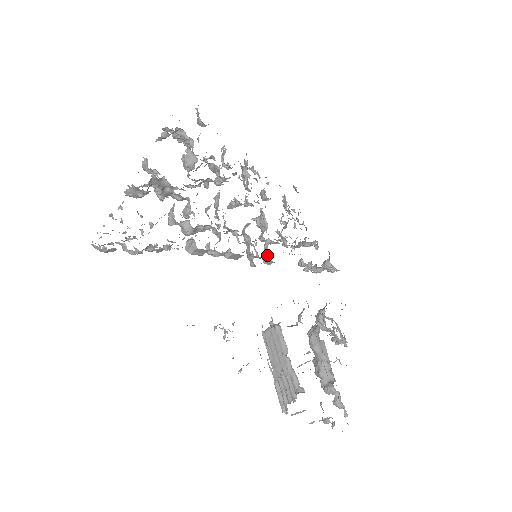
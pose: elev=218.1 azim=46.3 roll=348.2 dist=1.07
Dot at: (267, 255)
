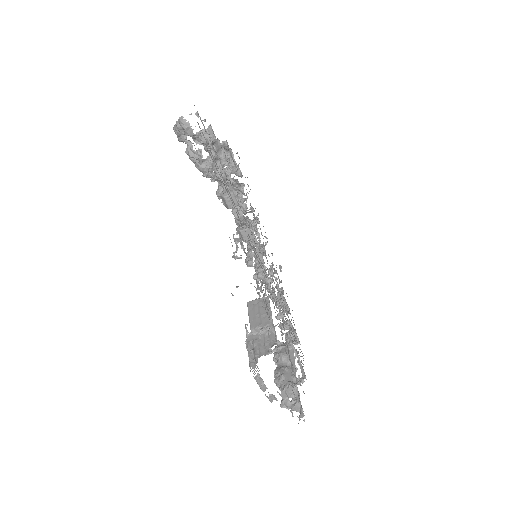
Dot at: (261, 268)
